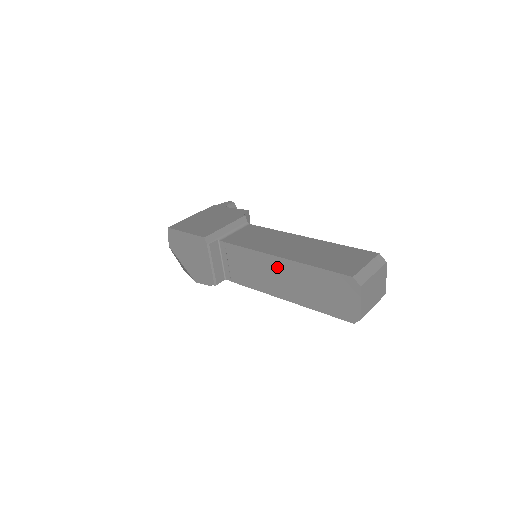
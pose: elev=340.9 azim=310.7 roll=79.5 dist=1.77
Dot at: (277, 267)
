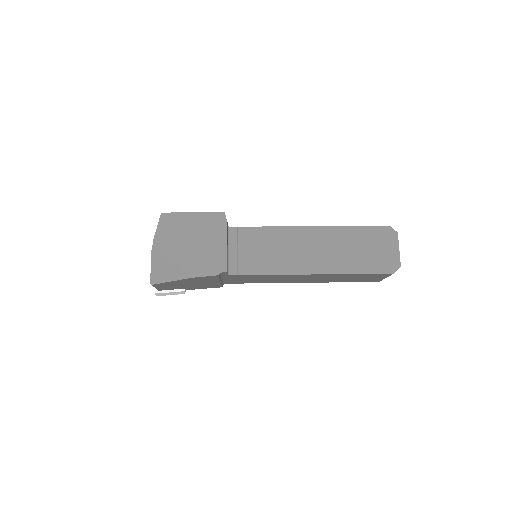
Dot at: (308, 238)
